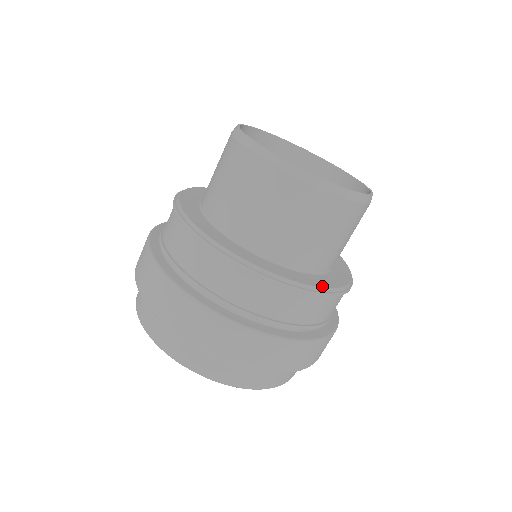
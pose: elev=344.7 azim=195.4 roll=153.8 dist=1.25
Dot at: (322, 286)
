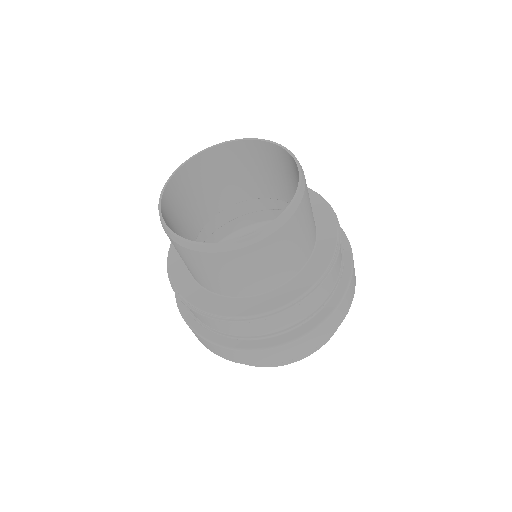
Dot at: (334, 243)
